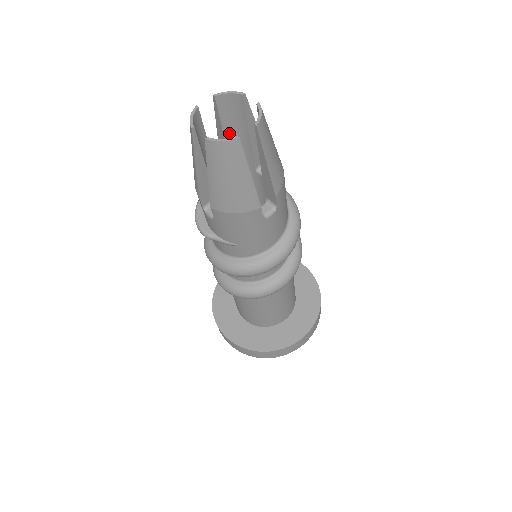
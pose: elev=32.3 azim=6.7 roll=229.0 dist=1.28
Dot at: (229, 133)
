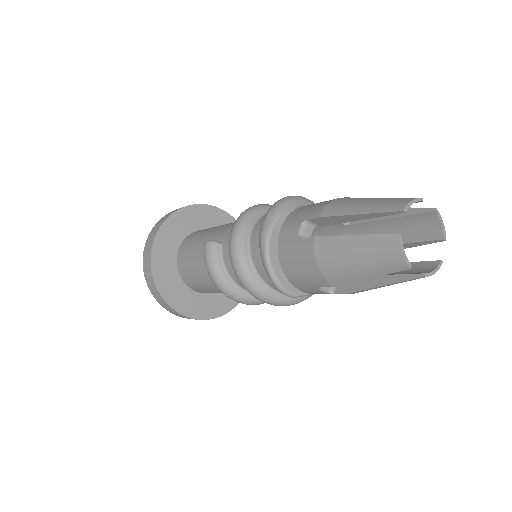
Dot at: occluded
